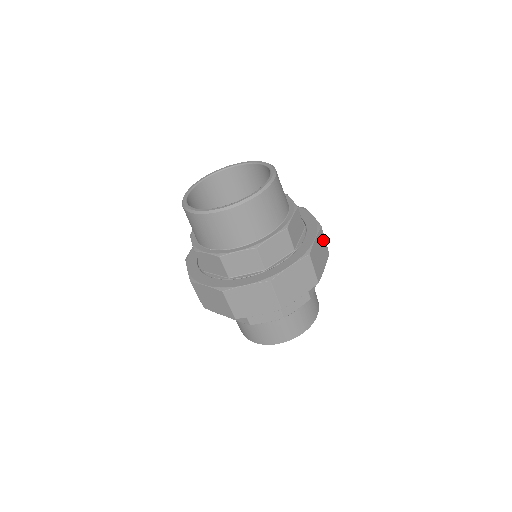
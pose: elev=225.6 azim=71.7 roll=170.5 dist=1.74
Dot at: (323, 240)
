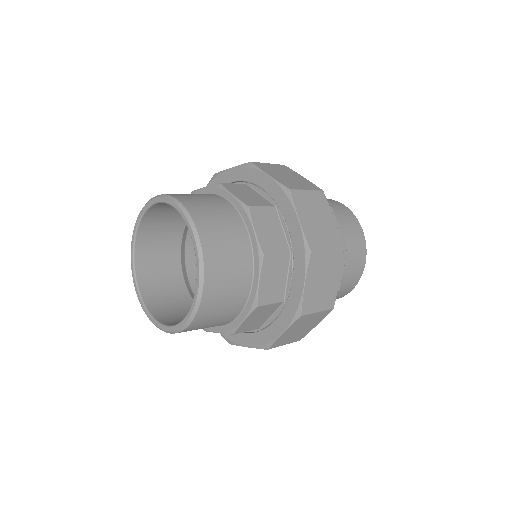
Dot at: (323, 257)
